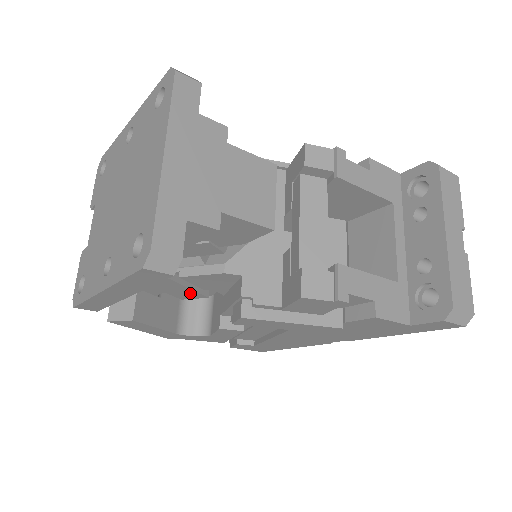
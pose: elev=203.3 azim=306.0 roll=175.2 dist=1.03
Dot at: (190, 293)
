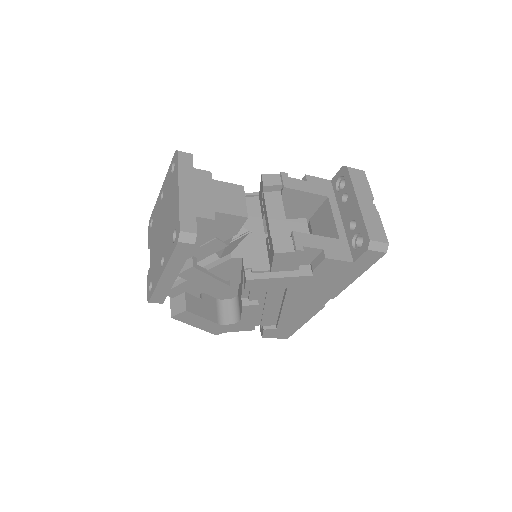
Dot at: (217, 284)
